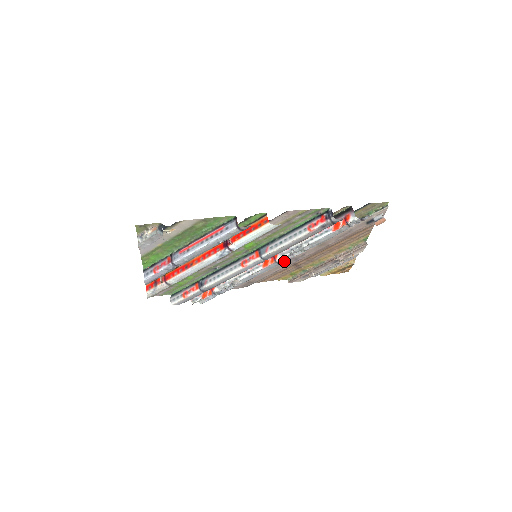
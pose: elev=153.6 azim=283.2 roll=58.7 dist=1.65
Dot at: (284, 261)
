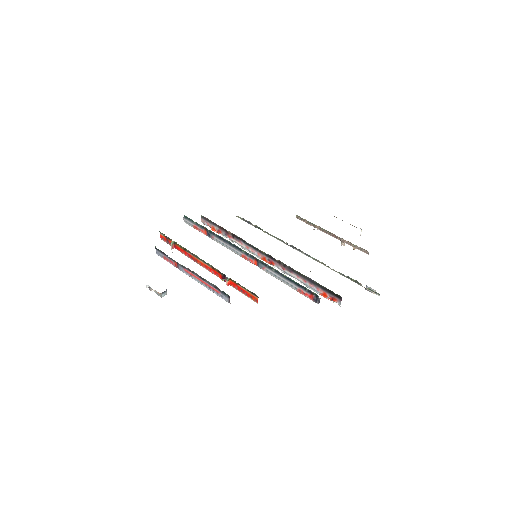
Dot at: occluded
